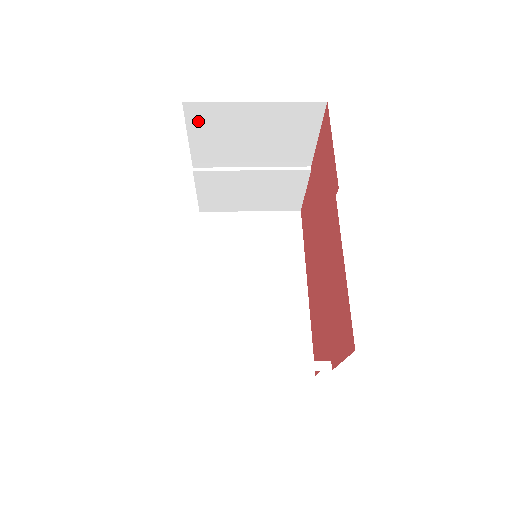
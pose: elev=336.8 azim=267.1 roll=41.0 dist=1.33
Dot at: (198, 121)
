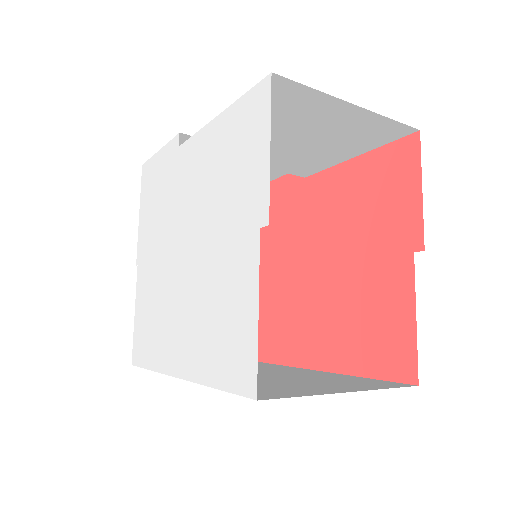
Dot at: occluded
